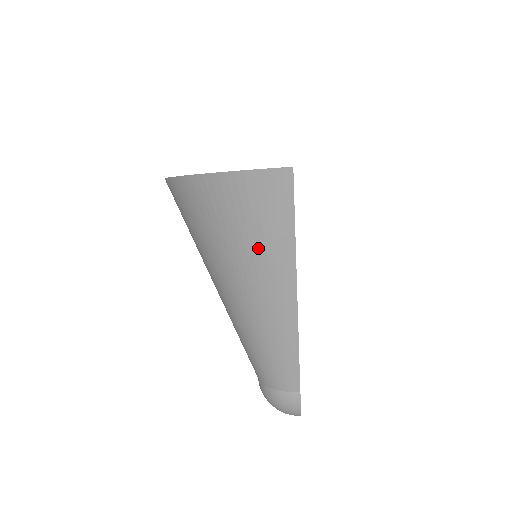
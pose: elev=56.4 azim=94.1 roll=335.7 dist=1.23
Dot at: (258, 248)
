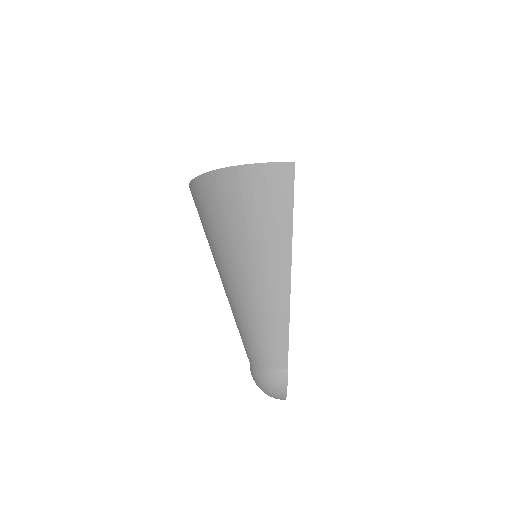
Dot at: (263, 228)
